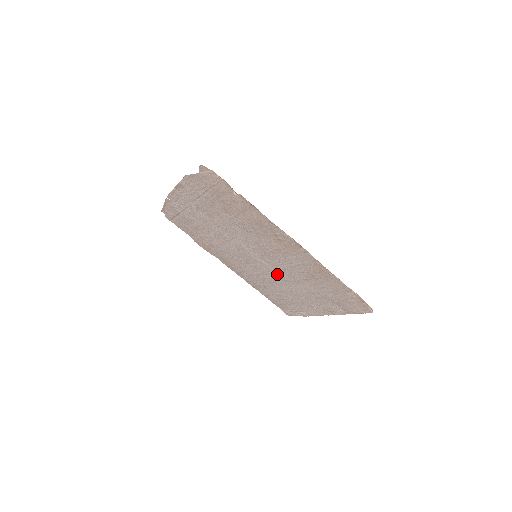
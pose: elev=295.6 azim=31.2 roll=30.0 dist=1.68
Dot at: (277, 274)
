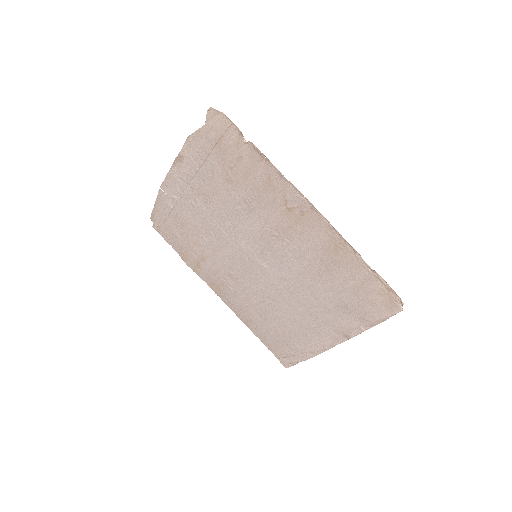
Dot at: (279, 283)
